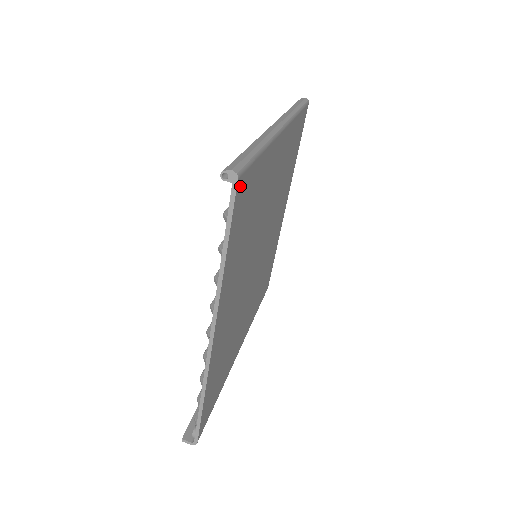
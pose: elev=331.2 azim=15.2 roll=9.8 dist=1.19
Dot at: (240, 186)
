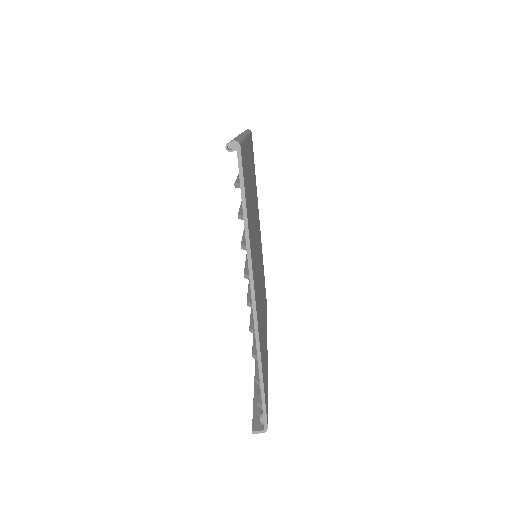
Dot at: (242, 156)
